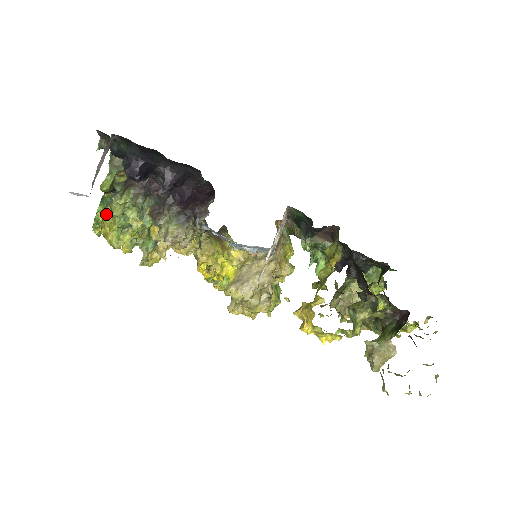
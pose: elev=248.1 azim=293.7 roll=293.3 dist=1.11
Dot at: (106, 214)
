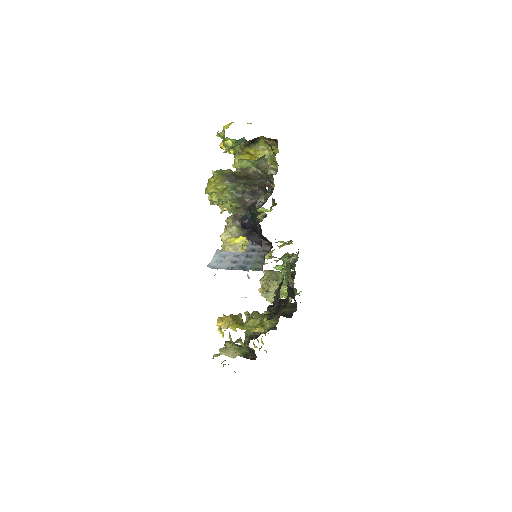
Dot at: (220, 187)
